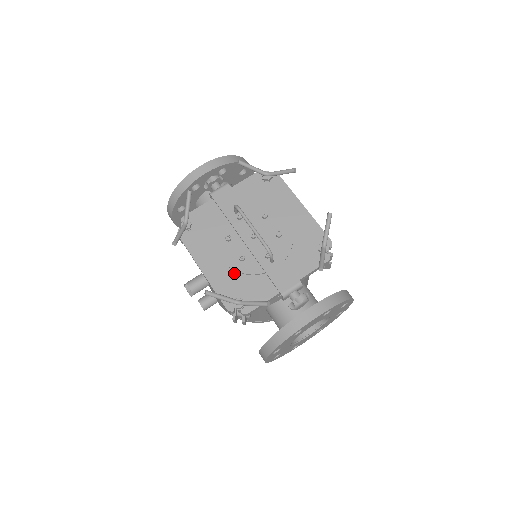
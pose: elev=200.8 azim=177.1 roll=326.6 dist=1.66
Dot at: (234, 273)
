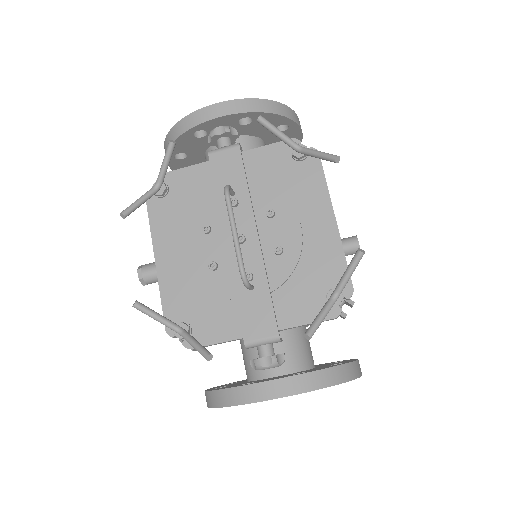
Dot at: (195, 283)
